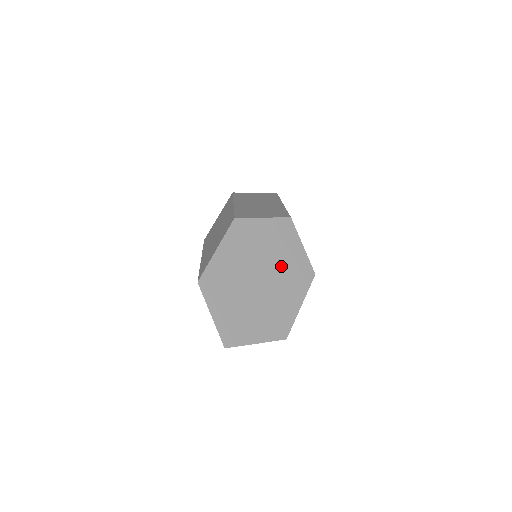
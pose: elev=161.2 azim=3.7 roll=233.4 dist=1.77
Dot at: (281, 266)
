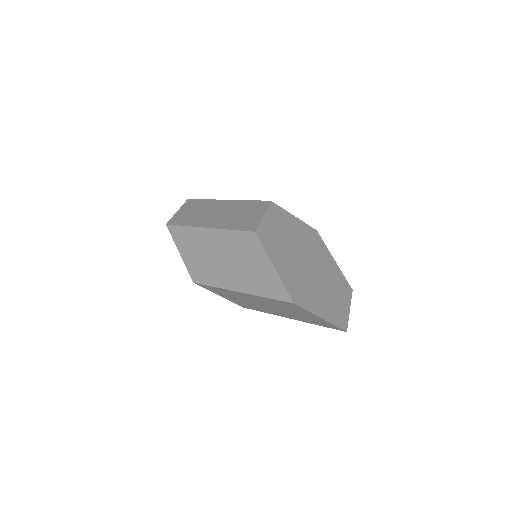
Dot at: (303, 243)
